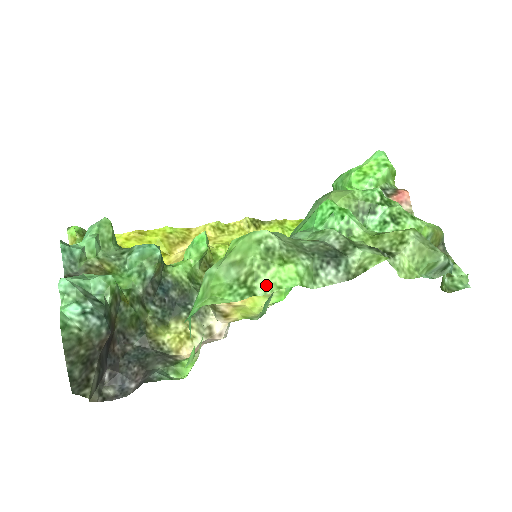
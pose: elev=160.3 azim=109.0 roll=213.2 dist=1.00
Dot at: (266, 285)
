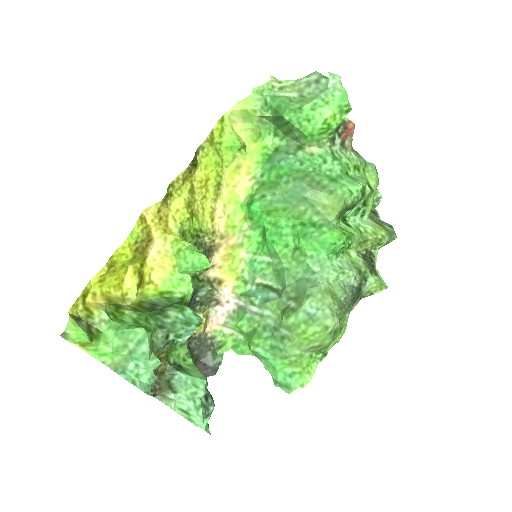
Dot at: (332, 345)
